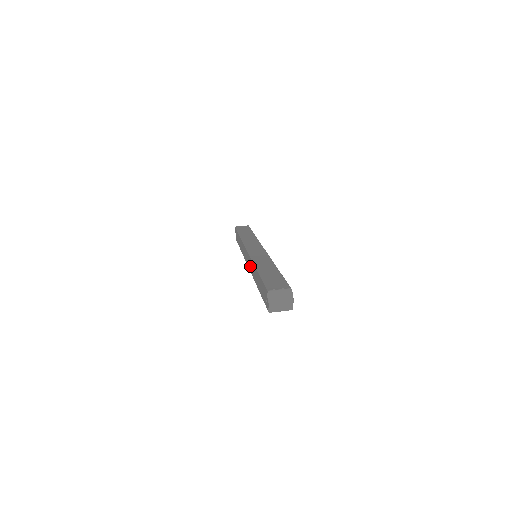
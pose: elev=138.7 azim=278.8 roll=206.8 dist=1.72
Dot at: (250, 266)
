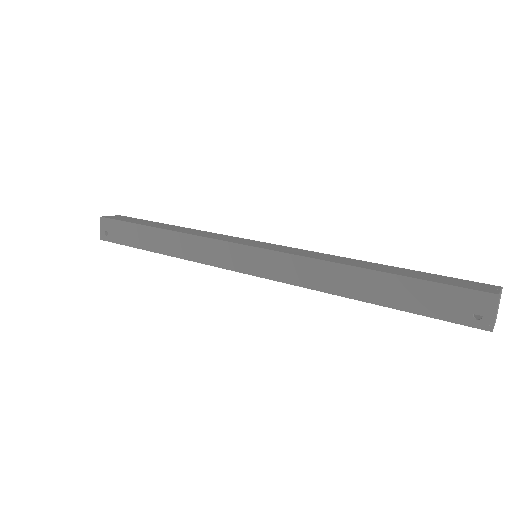
Dot at: (285, 271)
